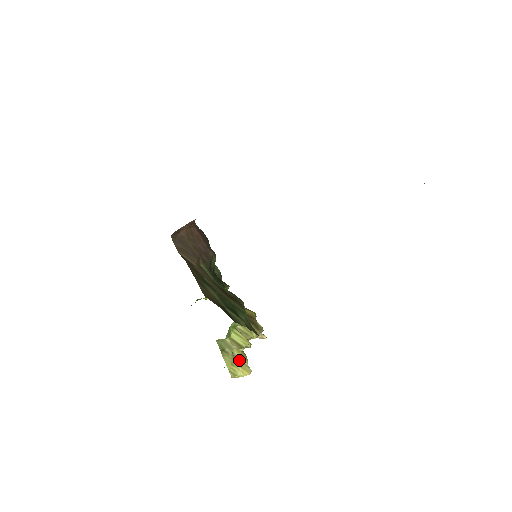
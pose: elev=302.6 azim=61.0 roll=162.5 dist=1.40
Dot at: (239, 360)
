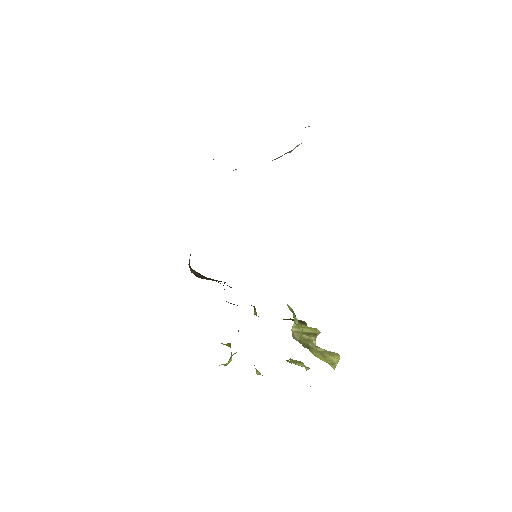
Dot at: (322, 352)
